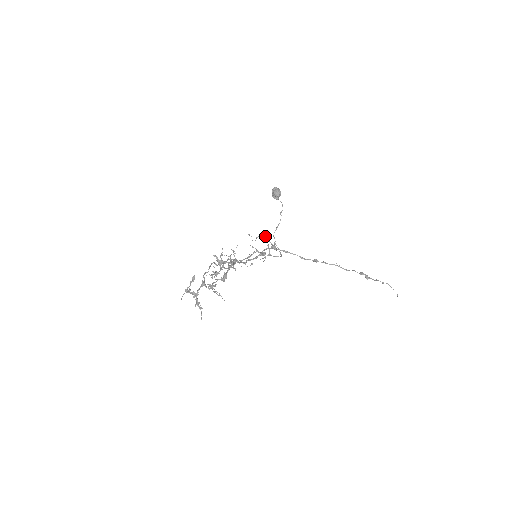
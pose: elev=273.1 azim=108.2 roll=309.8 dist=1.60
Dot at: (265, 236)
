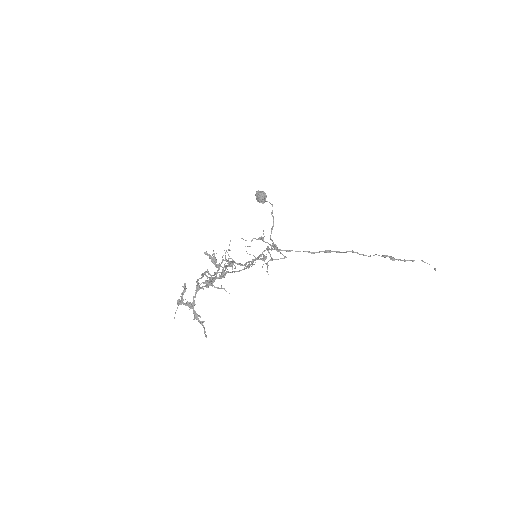
Dot at: (261, 236)
